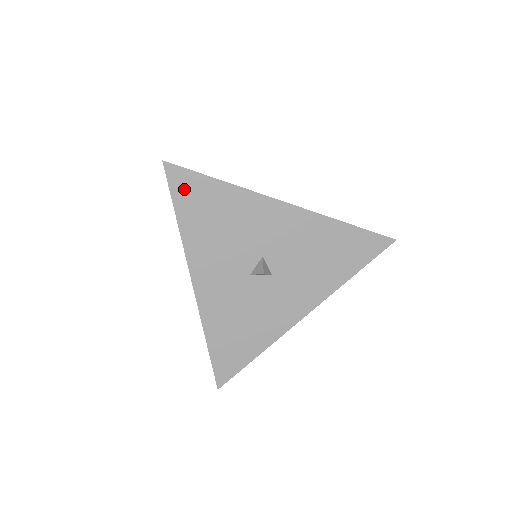
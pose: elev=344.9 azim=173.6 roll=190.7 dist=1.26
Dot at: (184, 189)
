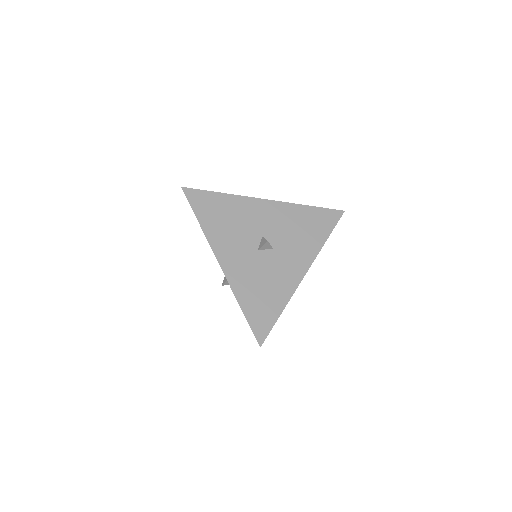
Dot at: (199, 202)
